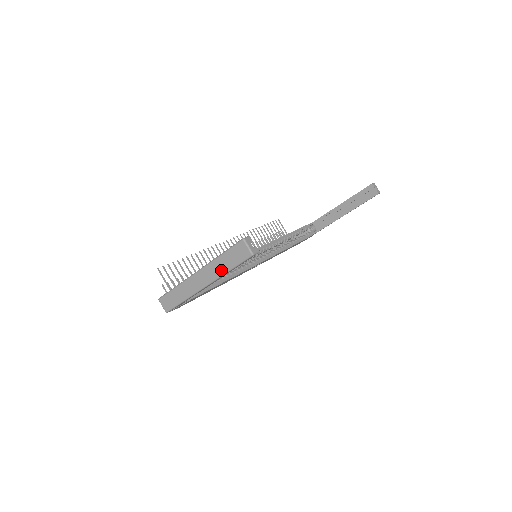
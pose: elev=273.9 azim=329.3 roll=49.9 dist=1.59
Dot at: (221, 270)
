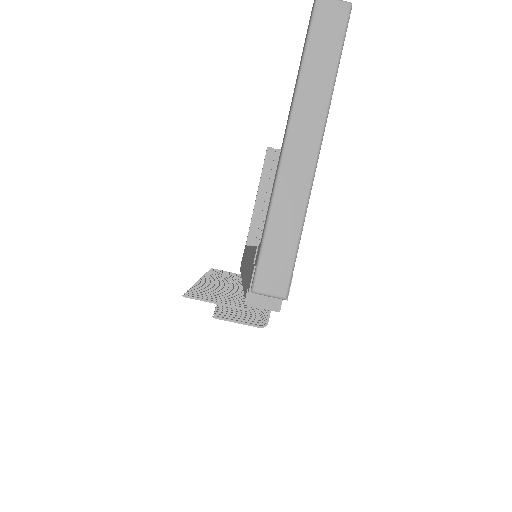
Dot at: (323, 87)
